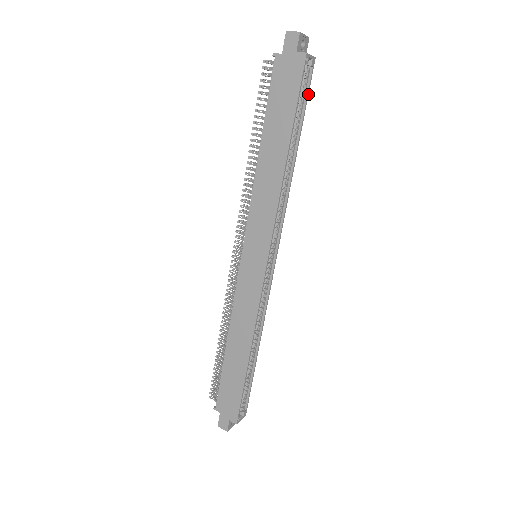
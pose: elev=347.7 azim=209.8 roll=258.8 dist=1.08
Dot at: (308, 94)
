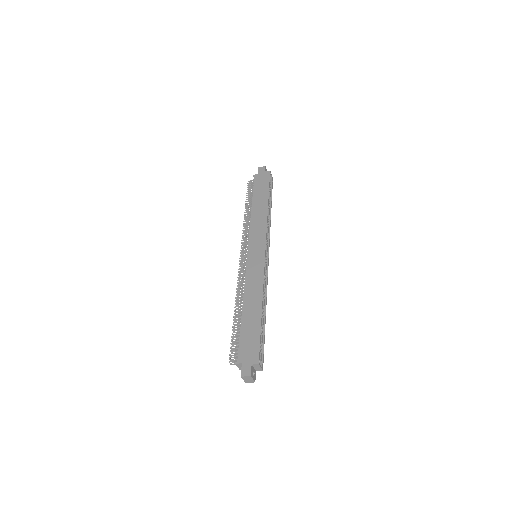
Dot at: occluded
